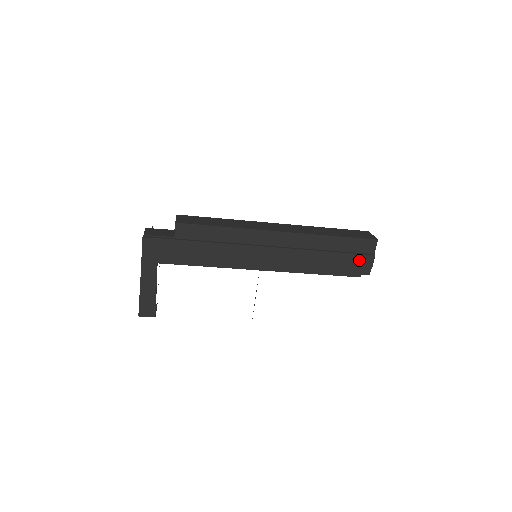
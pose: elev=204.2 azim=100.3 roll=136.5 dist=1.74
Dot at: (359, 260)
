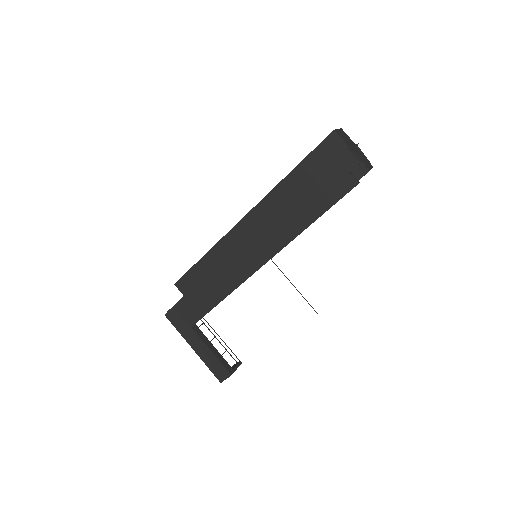
Dot at: (336, 169)
